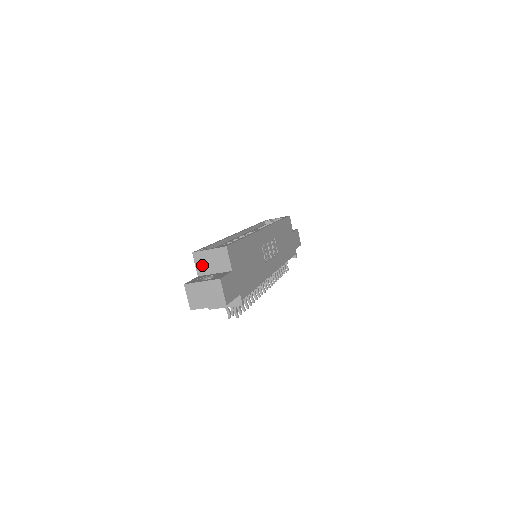
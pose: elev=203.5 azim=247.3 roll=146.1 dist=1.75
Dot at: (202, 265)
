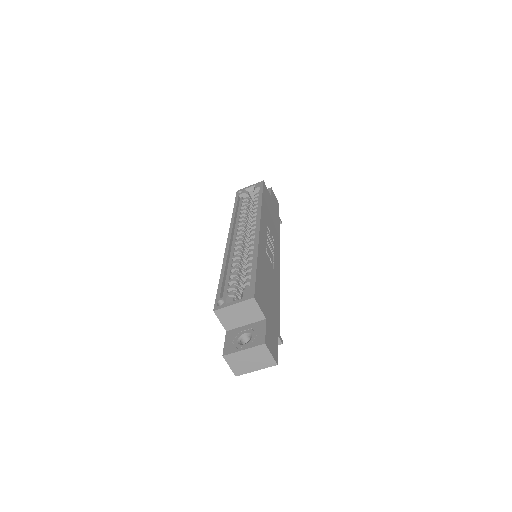
Dot at: (228, 320)
